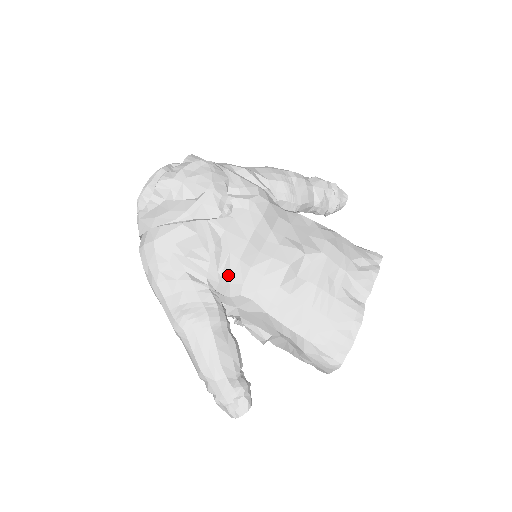
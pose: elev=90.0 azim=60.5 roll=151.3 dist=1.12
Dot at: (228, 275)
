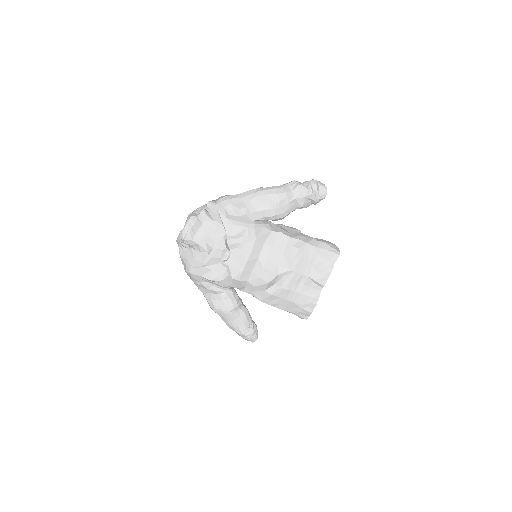
Dot at: (235, 285)
